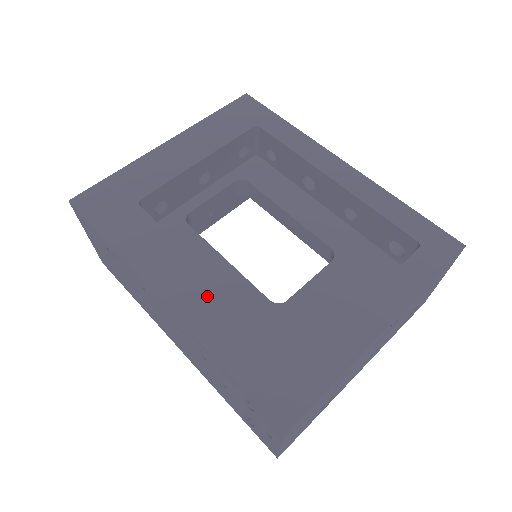
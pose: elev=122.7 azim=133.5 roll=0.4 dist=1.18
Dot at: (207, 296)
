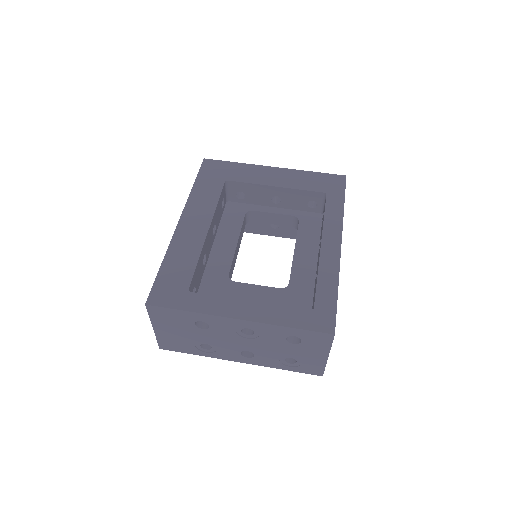
Dot at: (195, 236)
